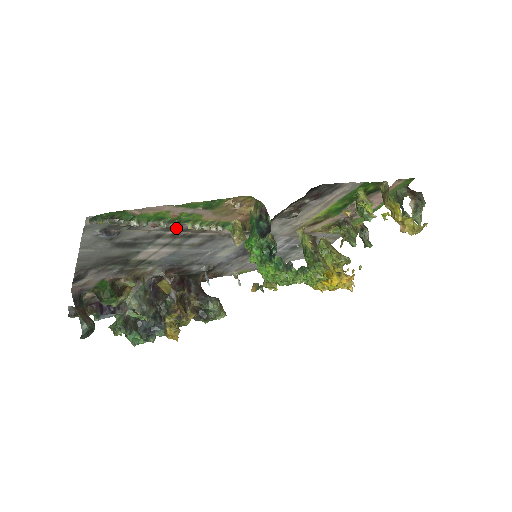
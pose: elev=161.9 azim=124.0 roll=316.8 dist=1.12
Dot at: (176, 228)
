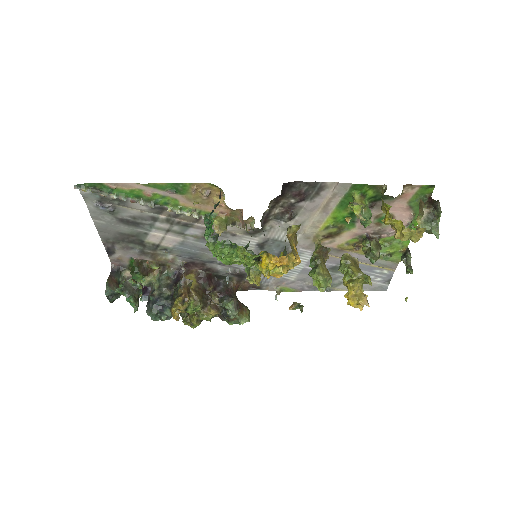
Dot at: (165, 212)
